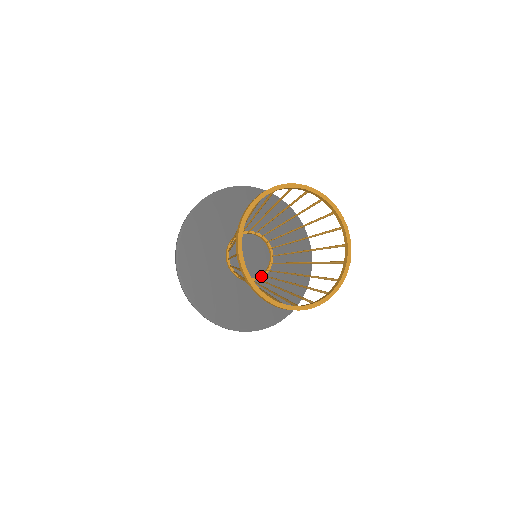
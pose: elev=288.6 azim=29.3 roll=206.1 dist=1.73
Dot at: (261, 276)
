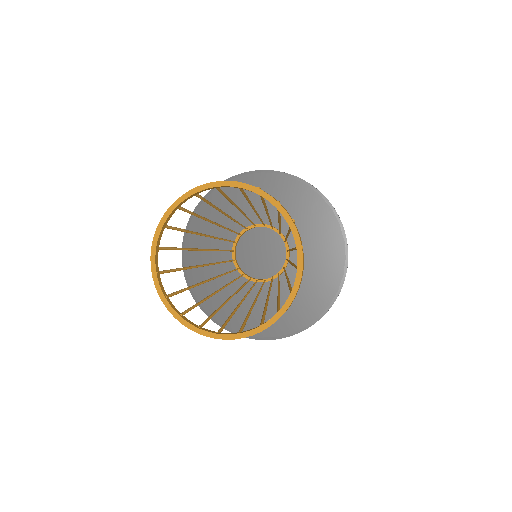
Dot at: (285, 262)
